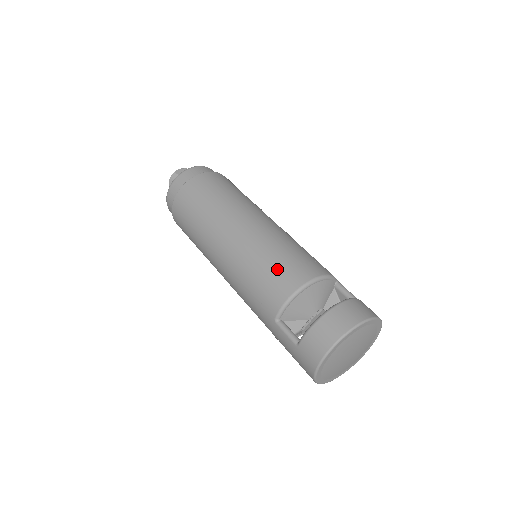
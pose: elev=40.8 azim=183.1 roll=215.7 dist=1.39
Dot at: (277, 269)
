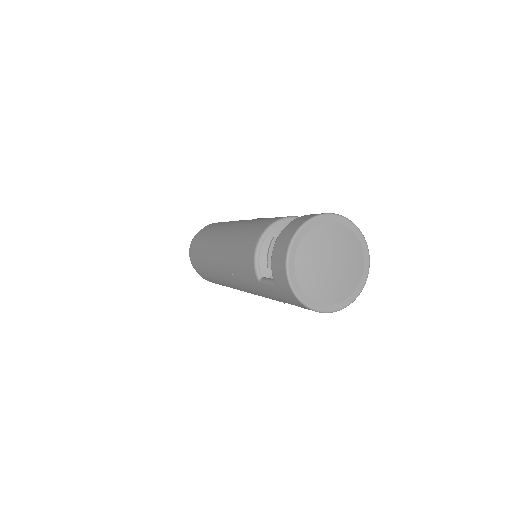
Dot at: (244, 240)
